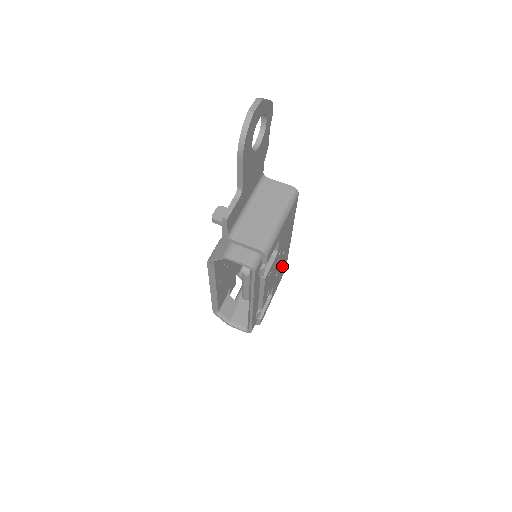
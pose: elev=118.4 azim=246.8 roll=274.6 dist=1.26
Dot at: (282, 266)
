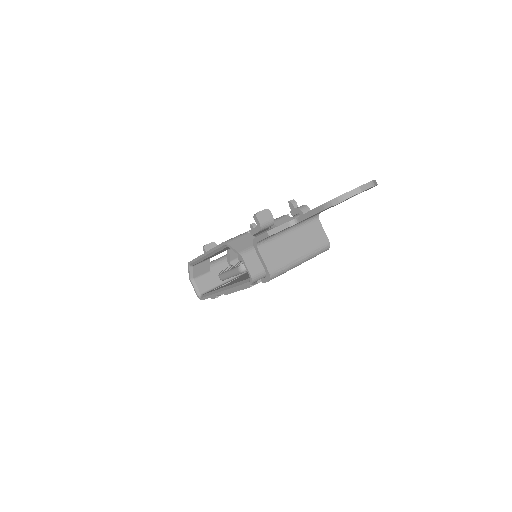
Dot at: occluded
